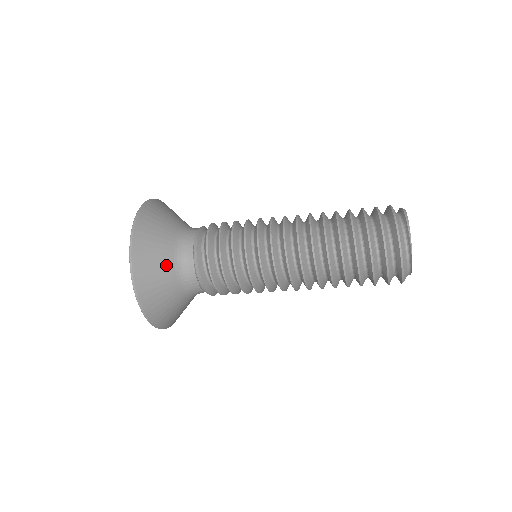
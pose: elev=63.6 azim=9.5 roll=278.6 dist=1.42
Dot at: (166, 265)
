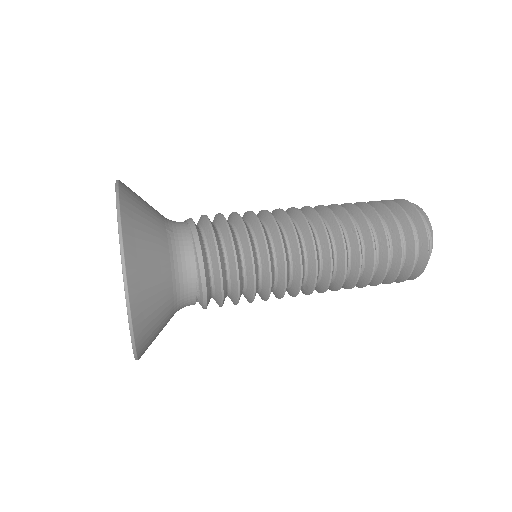
Dot at: (156, 220)
